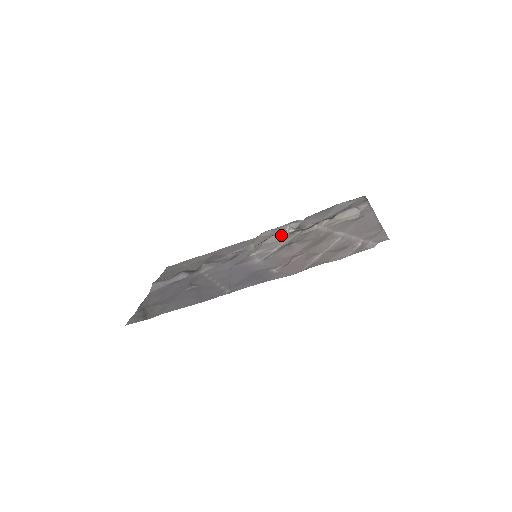
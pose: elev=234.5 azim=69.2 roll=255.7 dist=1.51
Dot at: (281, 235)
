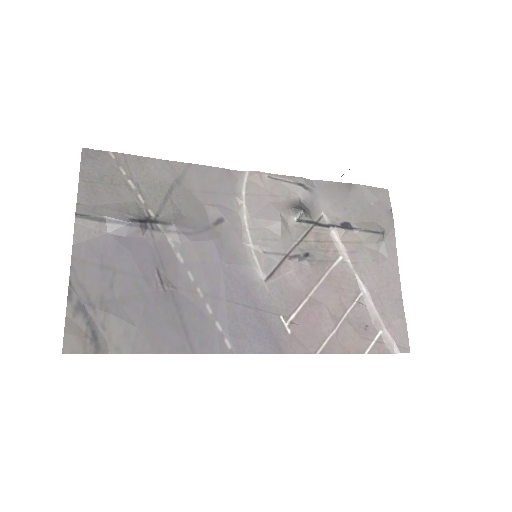
Dot at: (288, 218)
